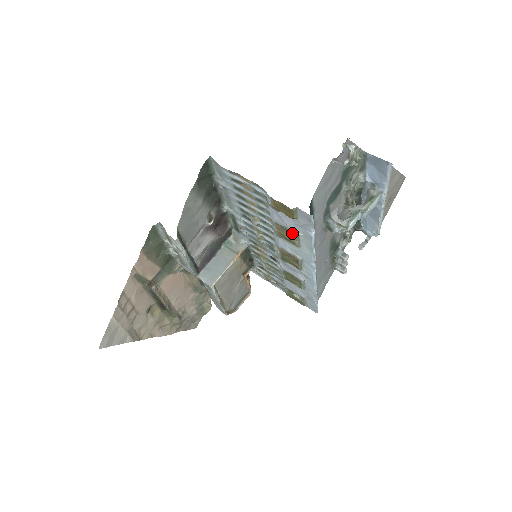
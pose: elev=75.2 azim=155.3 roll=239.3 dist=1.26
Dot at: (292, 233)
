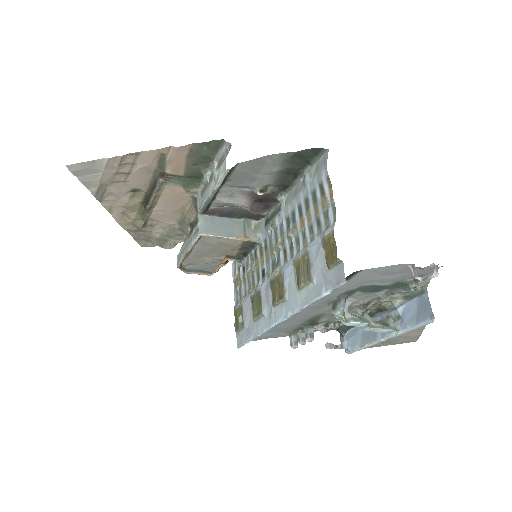
Dot at: (310, 274)
